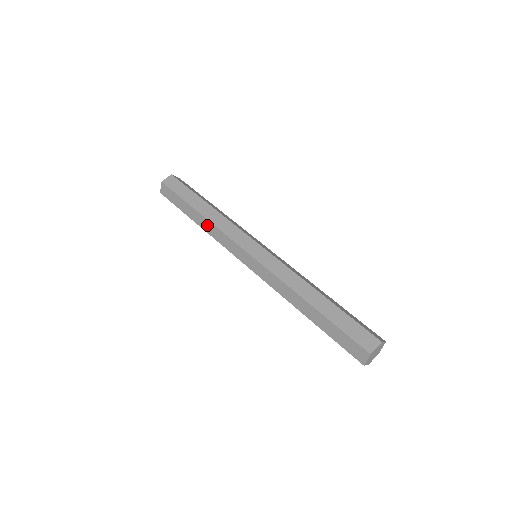
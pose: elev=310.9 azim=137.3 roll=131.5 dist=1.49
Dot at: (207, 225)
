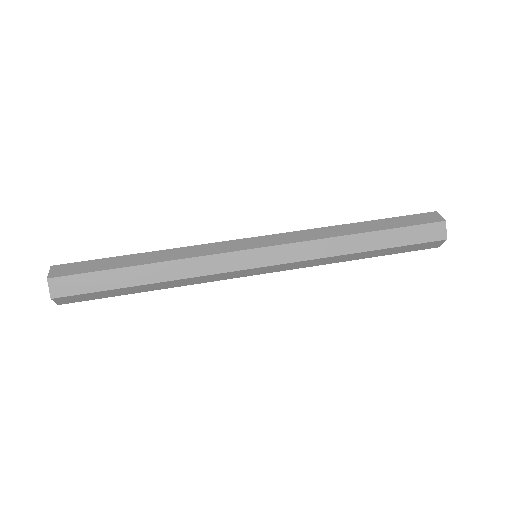
Dot at: (174, 284)
